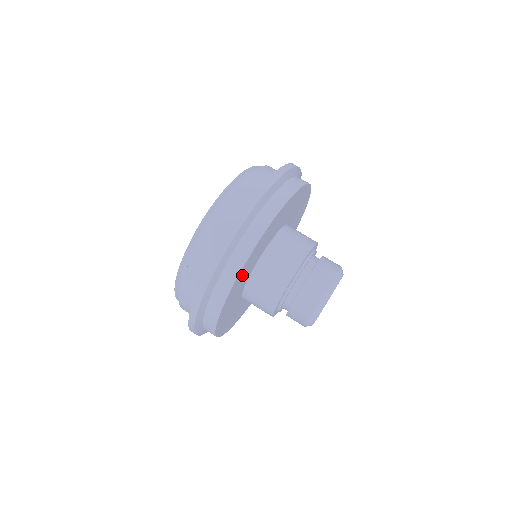
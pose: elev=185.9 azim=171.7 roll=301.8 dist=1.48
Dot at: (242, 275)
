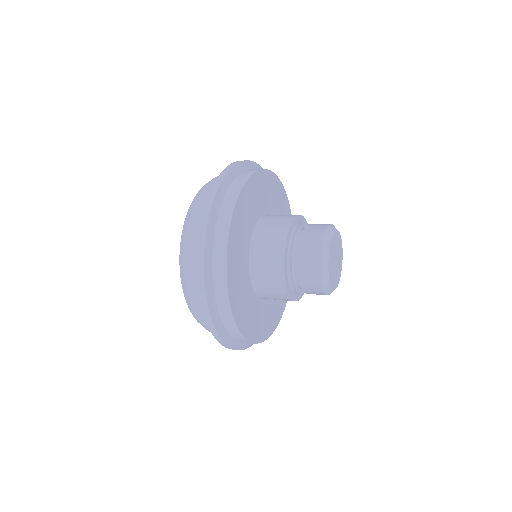
Dot at: (234, 278)
